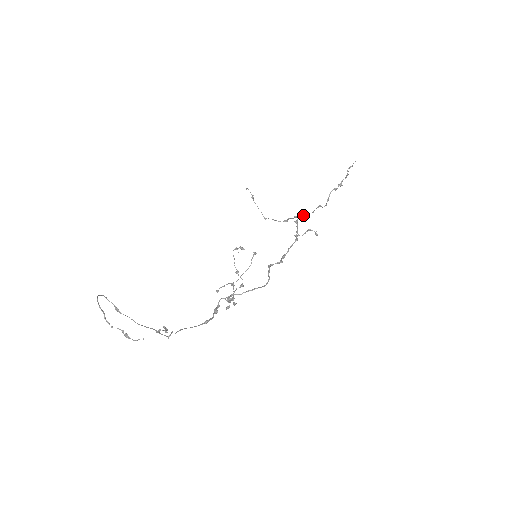
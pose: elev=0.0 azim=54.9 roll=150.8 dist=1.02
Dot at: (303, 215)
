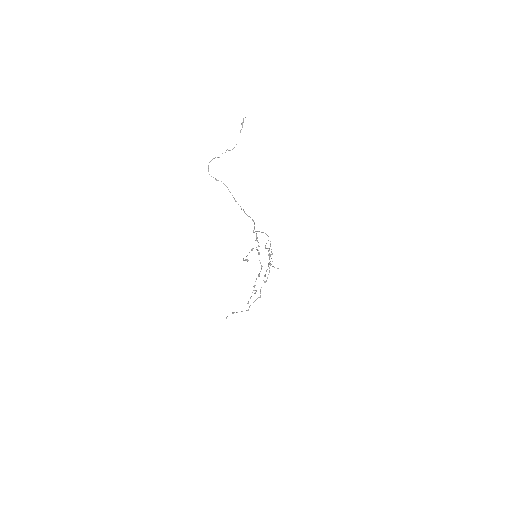
Dot at: (266, 280)
